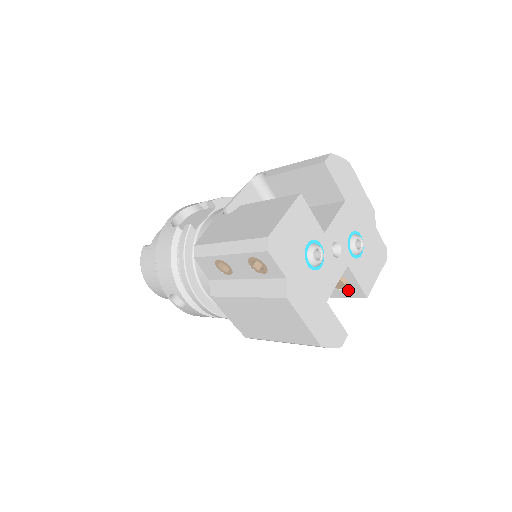
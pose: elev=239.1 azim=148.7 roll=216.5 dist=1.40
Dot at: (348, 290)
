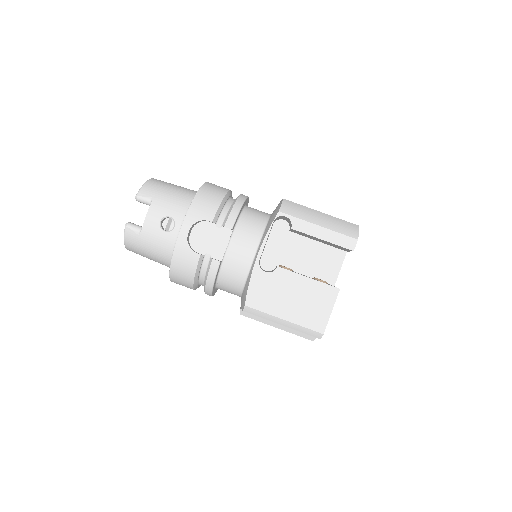
Dot at: occluded
